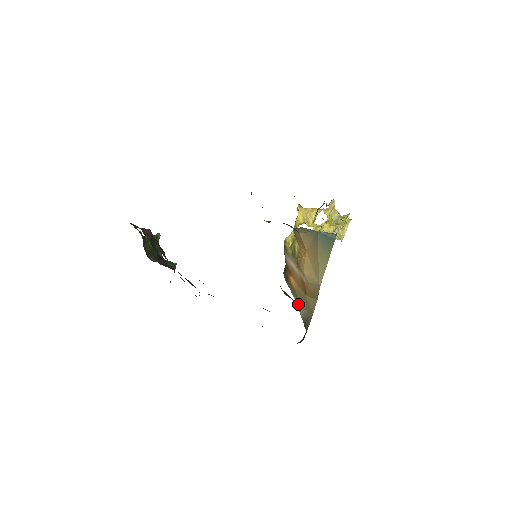
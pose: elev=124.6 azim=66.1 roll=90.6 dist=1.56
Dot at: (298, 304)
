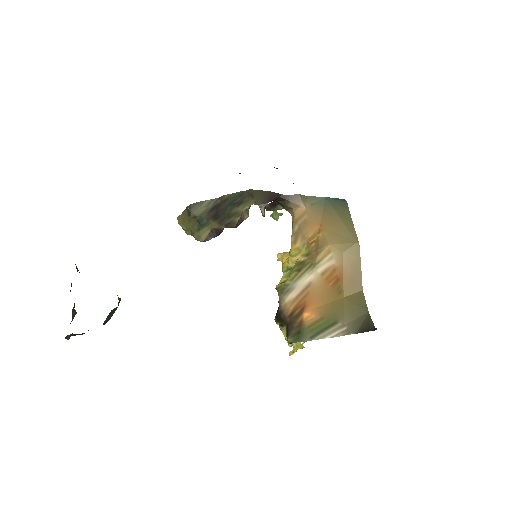
Dot at: (336, 331)
